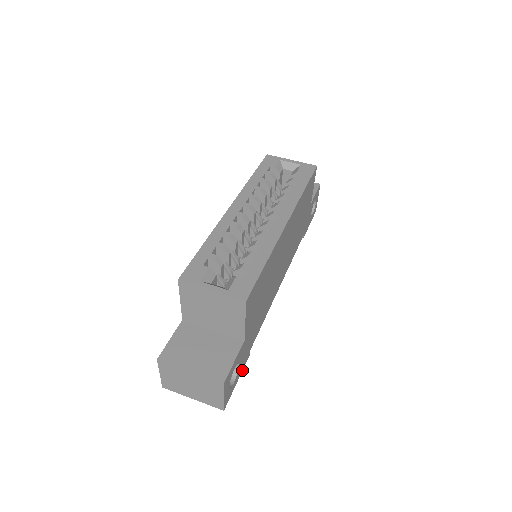
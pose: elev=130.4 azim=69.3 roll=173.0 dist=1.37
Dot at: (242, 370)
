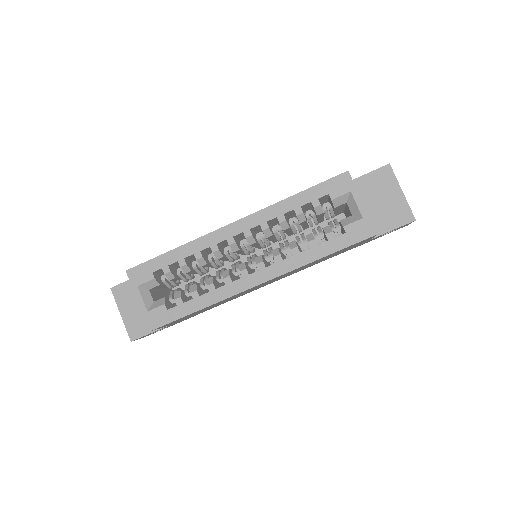
Dot at: (181, 321)
